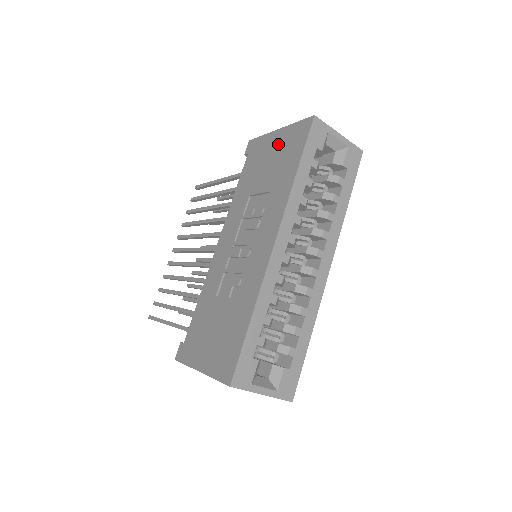
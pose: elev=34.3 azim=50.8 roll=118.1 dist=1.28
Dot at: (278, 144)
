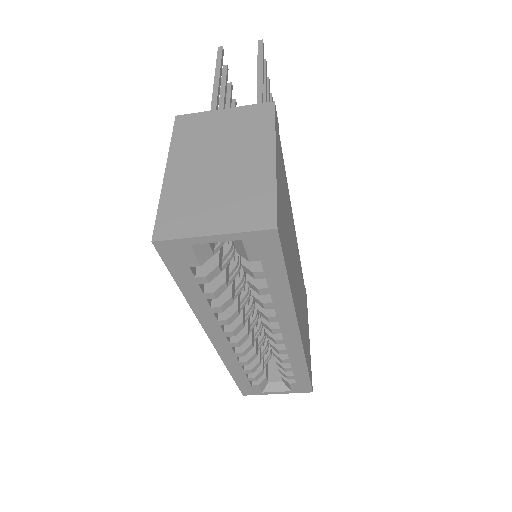
Dot at: occluded
